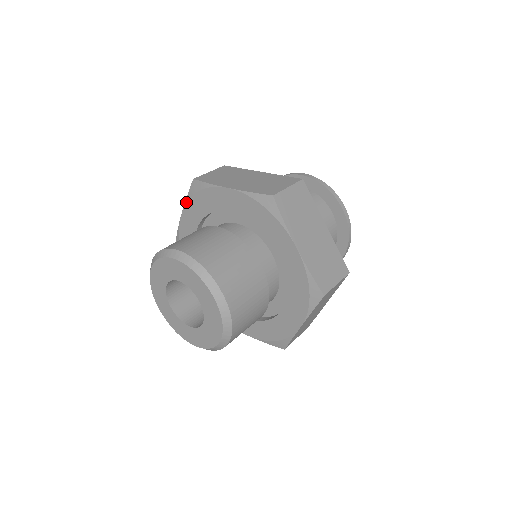
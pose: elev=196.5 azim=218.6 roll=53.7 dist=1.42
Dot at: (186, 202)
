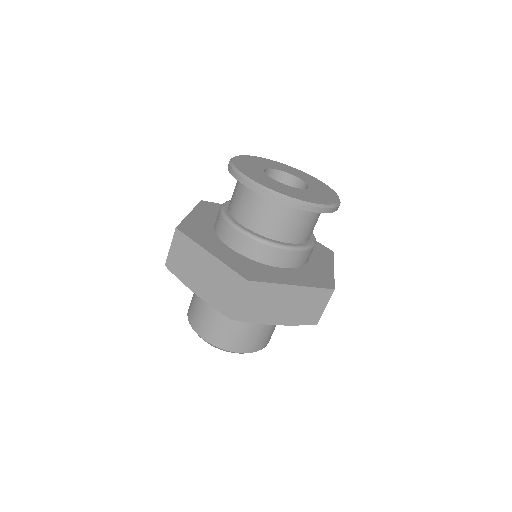
Dot at: occluded
